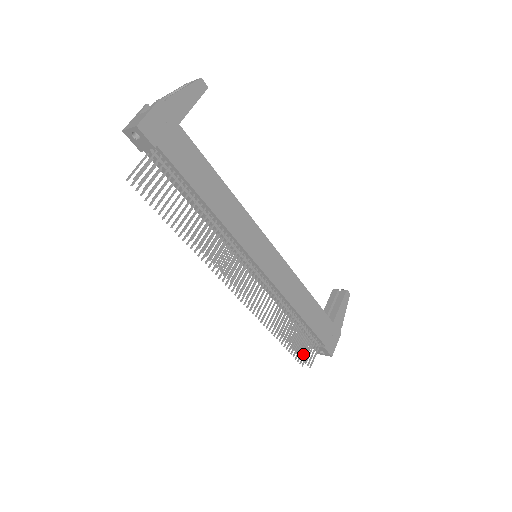
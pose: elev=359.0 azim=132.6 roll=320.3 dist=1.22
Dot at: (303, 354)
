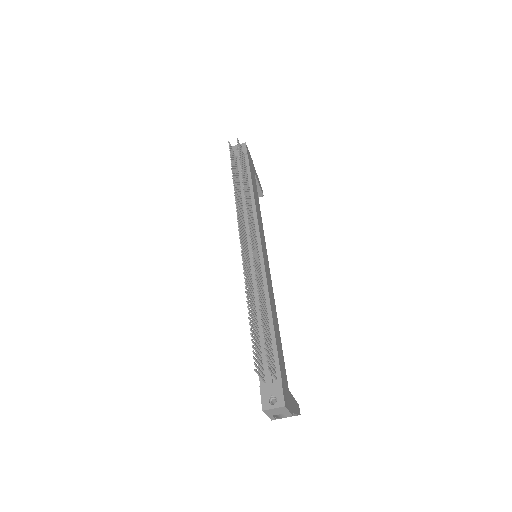
Dot at: (266, 344)
